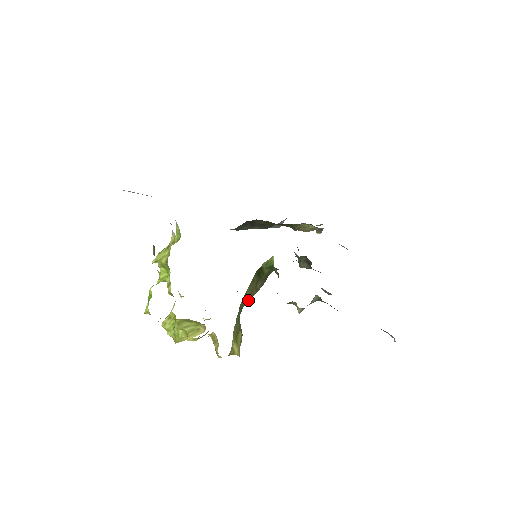
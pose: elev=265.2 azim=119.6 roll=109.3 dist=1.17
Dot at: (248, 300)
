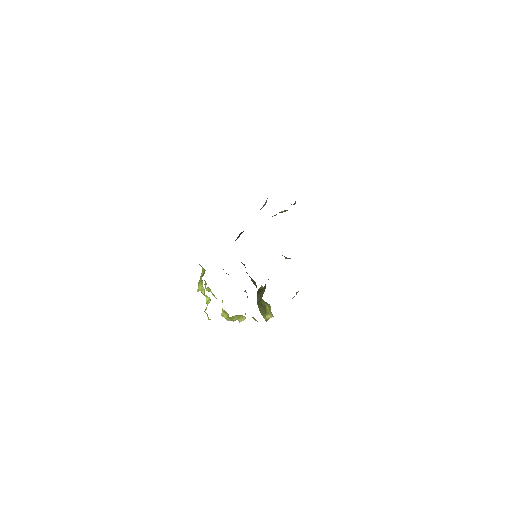
Dot at: occluded
